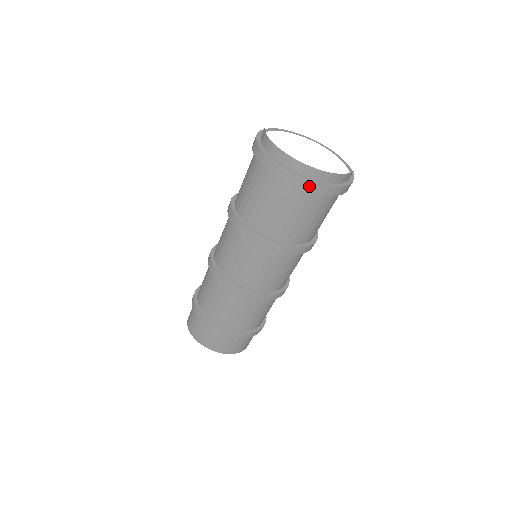
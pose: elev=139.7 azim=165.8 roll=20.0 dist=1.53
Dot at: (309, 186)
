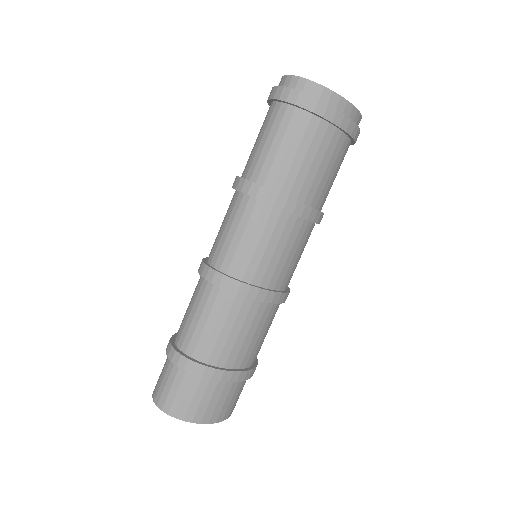
Dot at: (354, 131)
